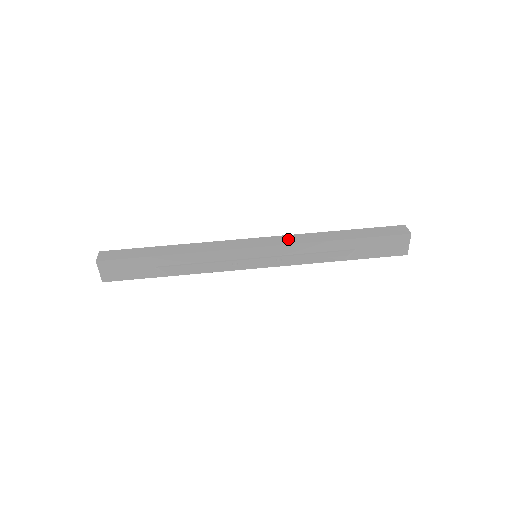
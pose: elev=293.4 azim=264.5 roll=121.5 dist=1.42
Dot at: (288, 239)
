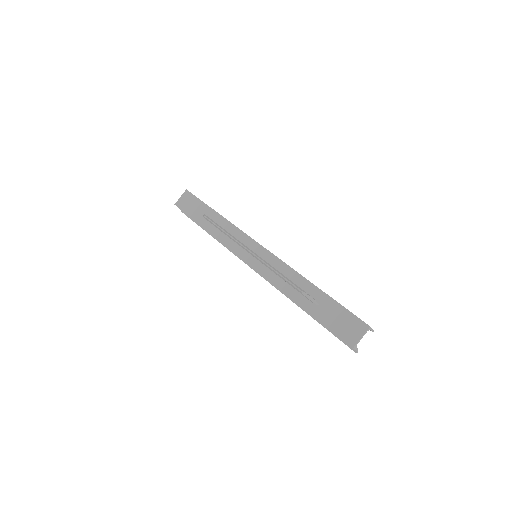
Dot at: occluded
